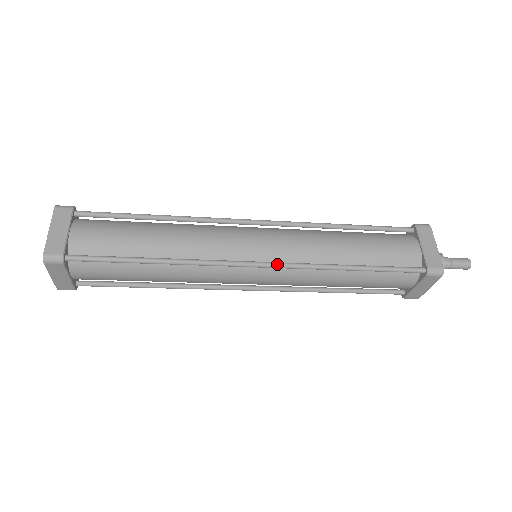
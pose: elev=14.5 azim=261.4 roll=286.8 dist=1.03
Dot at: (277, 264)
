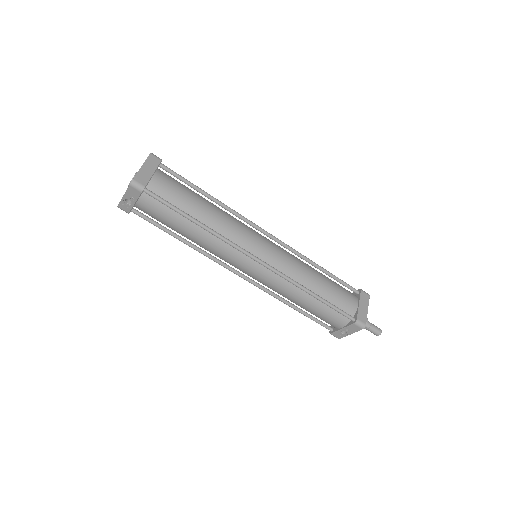
Dot at: (279, 240)
